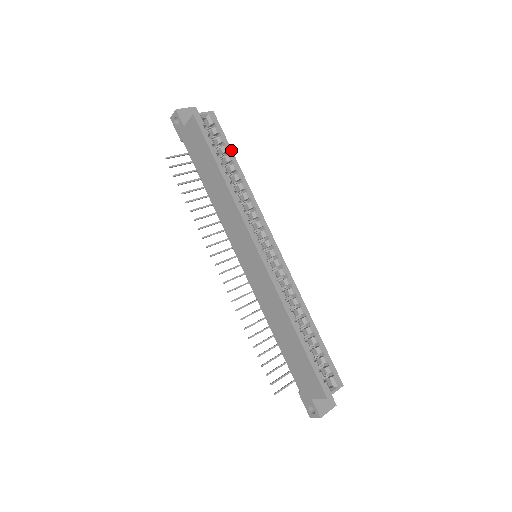
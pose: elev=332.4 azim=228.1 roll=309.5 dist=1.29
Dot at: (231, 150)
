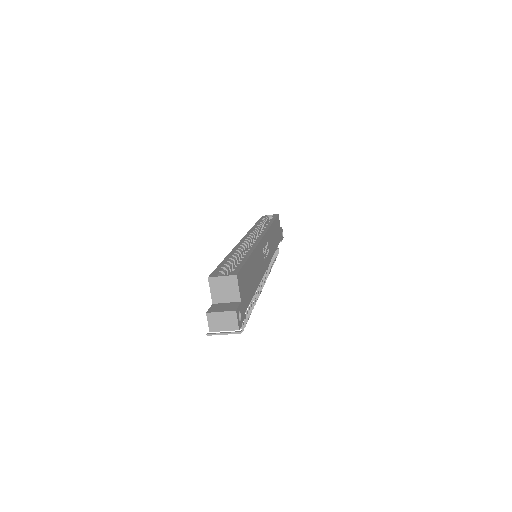
Dot at: (274, 219)
